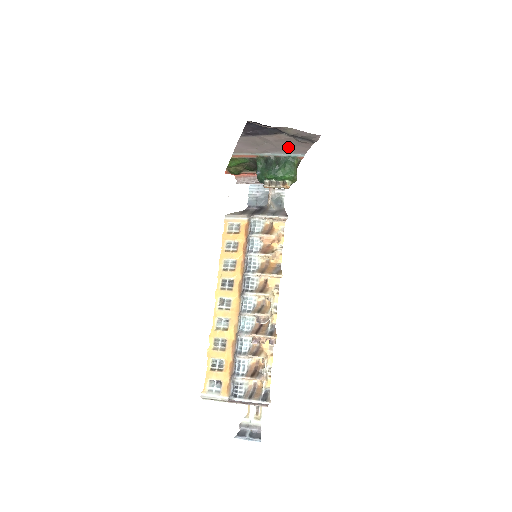
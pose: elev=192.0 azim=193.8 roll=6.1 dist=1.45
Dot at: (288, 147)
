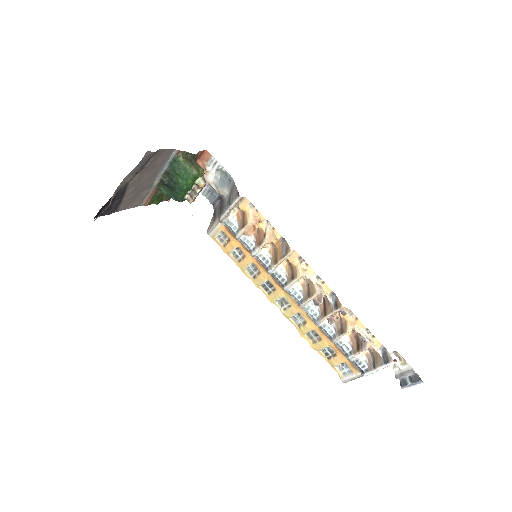
Dot at: (154, 168)
